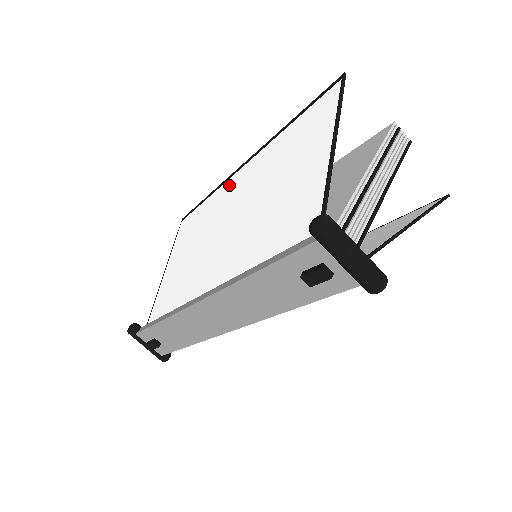
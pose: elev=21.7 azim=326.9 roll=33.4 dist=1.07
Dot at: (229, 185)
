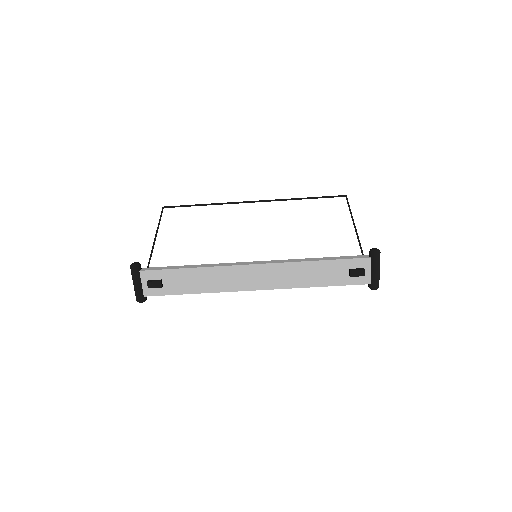
Dot at: (242, 207)
